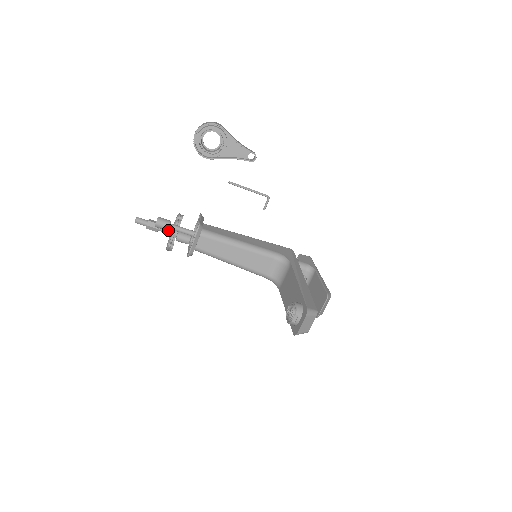
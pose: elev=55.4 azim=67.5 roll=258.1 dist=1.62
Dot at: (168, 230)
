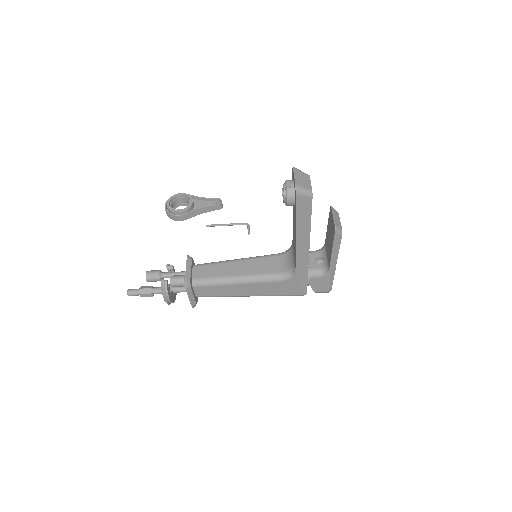
Dot at: occluded
